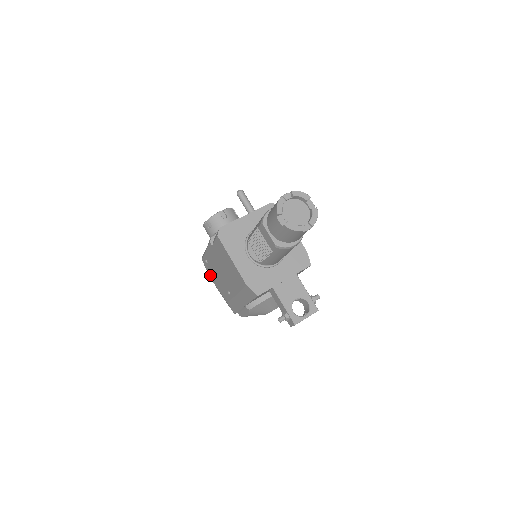
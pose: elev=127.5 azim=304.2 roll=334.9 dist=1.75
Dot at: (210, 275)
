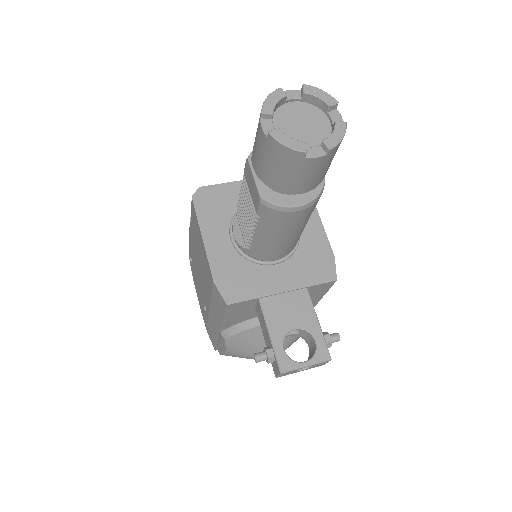
Dot at: (194, 284)
